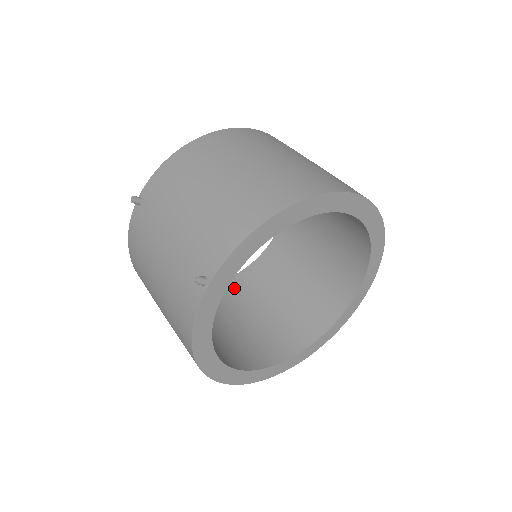
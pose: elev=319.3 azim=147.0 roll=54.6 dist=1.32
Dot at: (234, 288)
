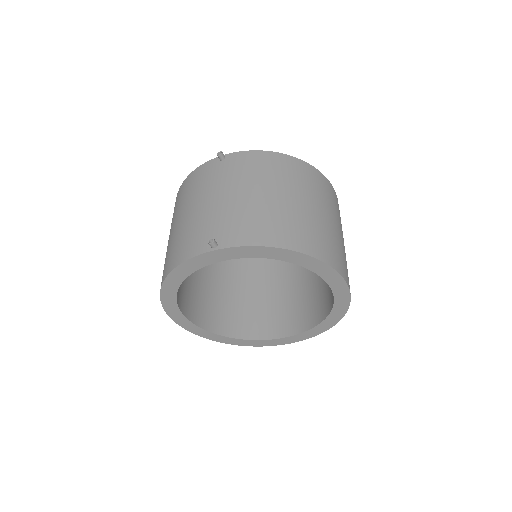
Dot at: occluded
